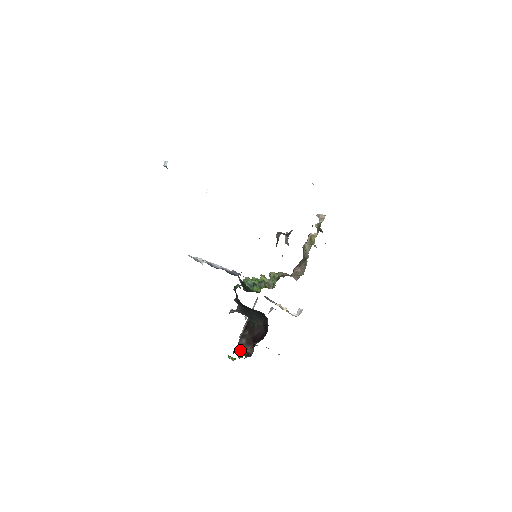
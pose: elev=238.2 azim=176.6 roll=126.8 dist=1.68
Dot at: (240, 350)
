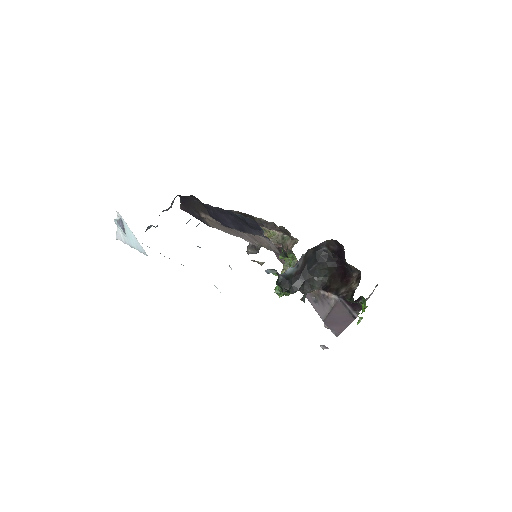
Dot at: (351, 290)
